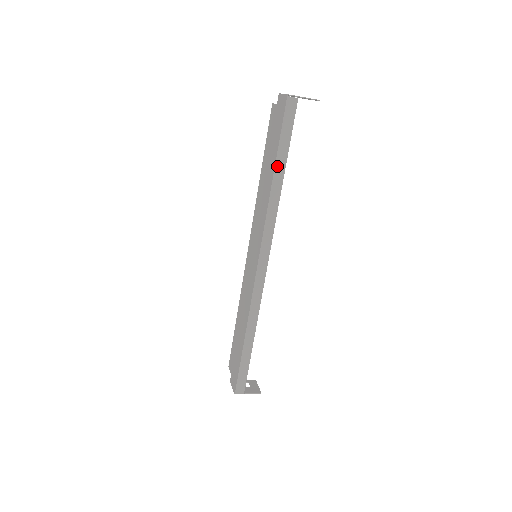
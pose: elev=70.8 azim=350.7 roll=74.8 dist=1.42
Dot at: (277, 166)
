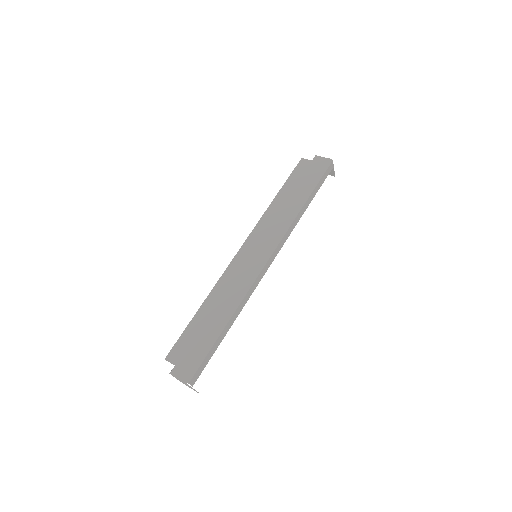
Dot at: (309, 198)
